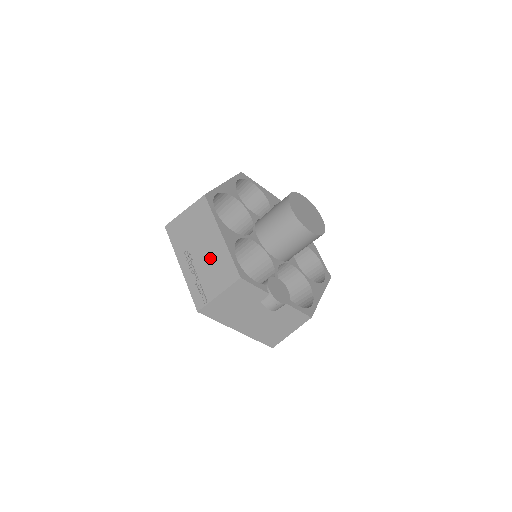
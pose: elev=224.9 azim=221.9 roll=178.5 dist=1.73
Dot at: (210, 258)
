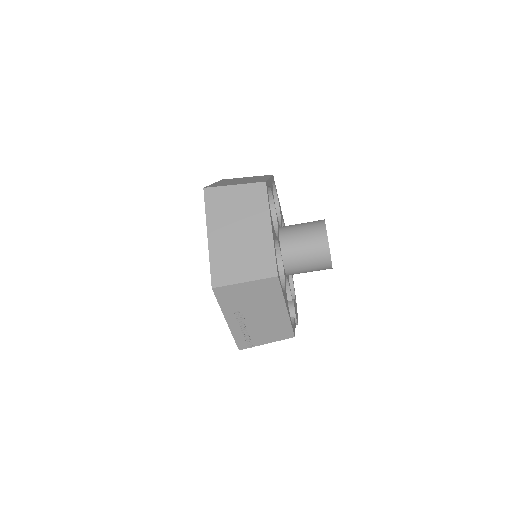
Dot at: (267, 322)
